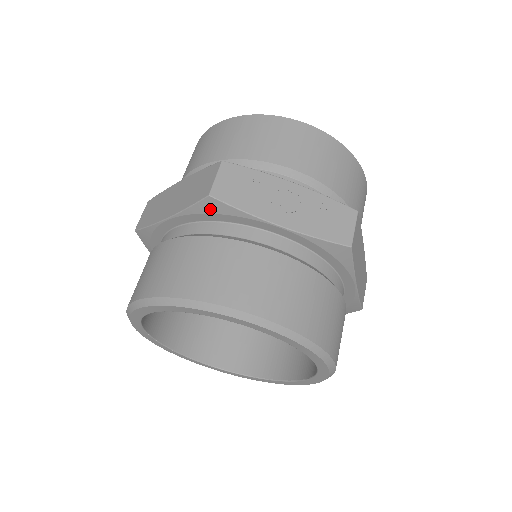
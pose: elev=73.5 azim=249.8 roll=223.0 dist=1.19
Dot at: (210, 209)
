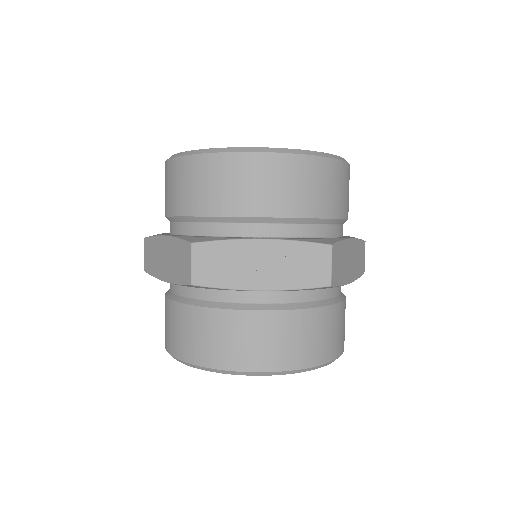
Dot at: (197, 287)
